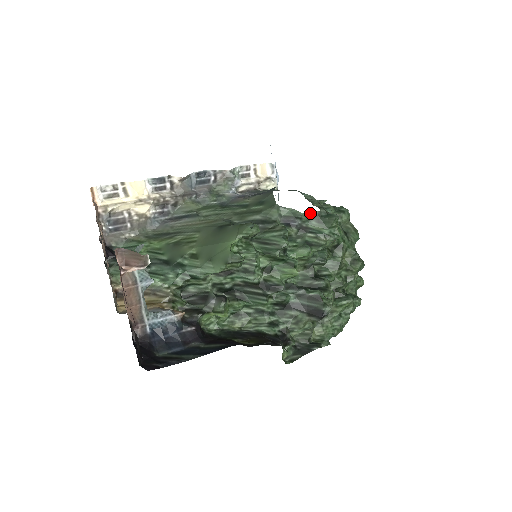
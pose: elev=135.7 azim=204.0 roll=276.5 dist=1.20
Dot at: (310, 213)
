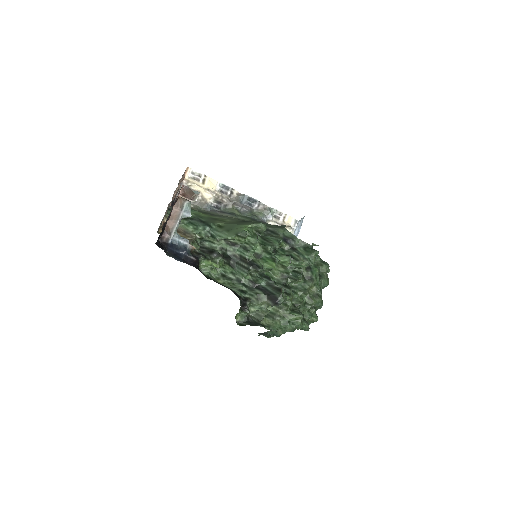
Dot at: (302, 242)
